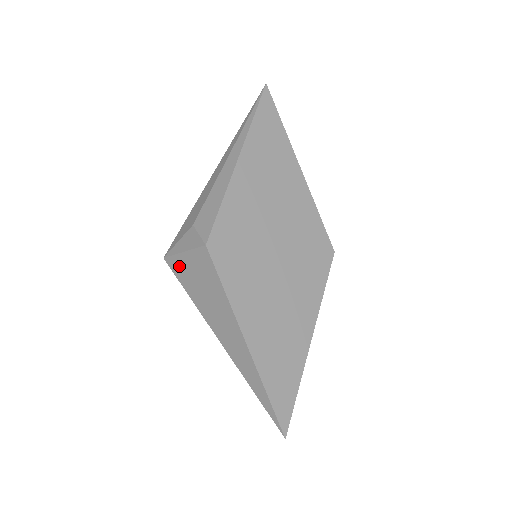
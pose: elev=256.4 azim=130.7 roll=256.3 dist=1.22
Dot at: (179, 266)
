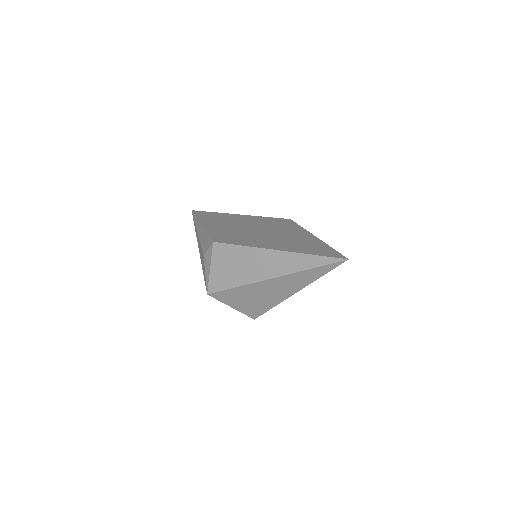
Dot at: (216, 281)
